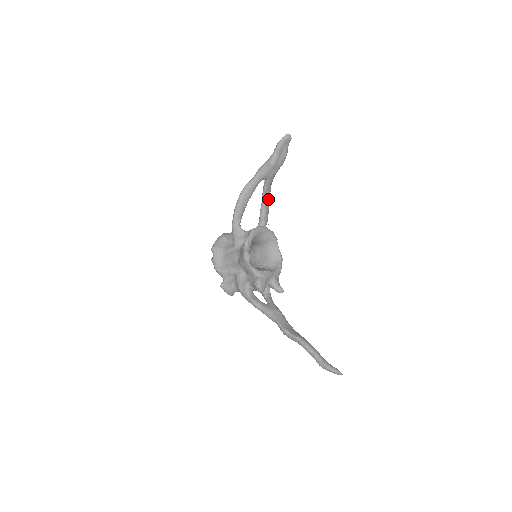
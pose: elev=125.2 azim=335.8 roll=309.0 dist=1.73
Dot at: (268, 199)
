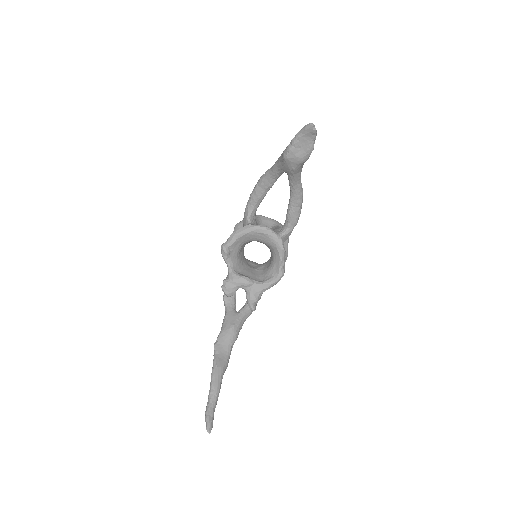
Dot at: (296, 198)
